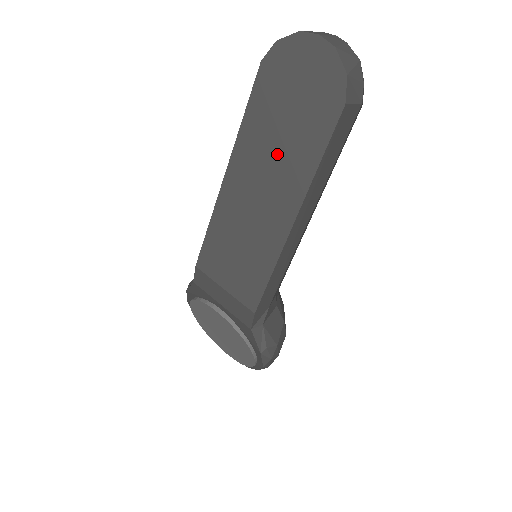
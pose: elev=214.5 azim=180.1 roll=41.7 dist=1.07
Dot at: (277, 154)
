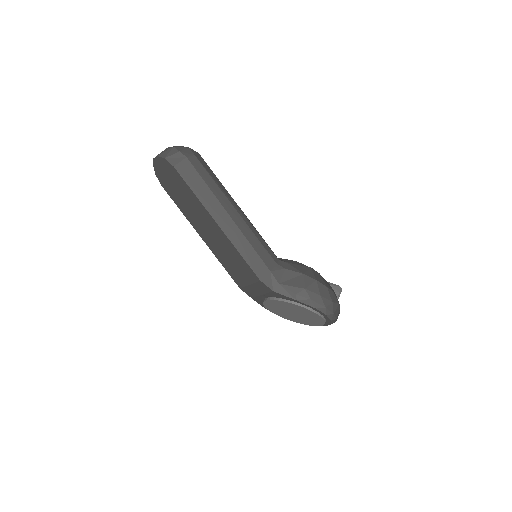
Dot at: (191, 207)
